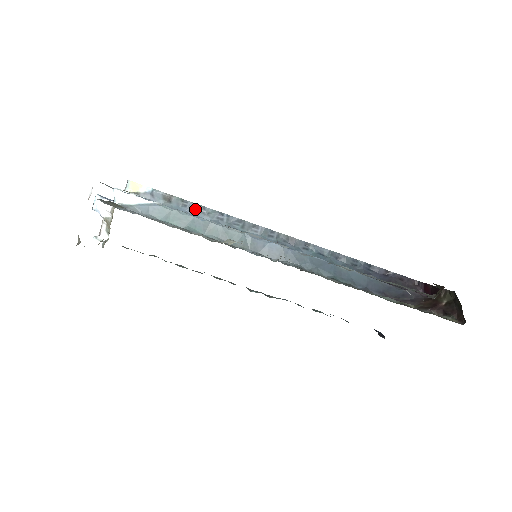
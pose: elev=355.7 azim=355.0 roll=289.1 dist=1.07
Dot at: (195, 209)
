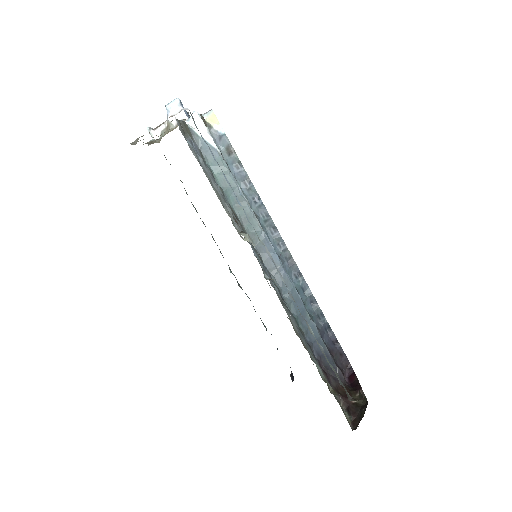
Dot at: (243, 177)
